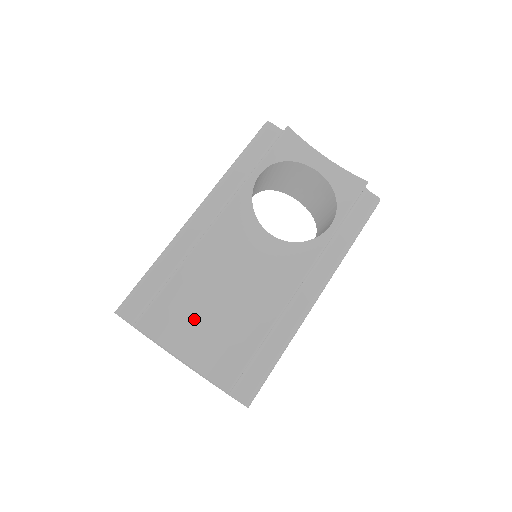
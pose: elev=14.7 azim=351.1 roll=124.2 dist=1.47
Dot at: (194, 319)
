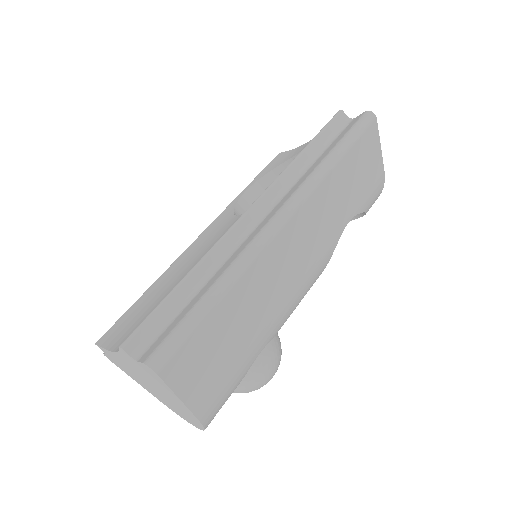
Dot at: (145, 313)
